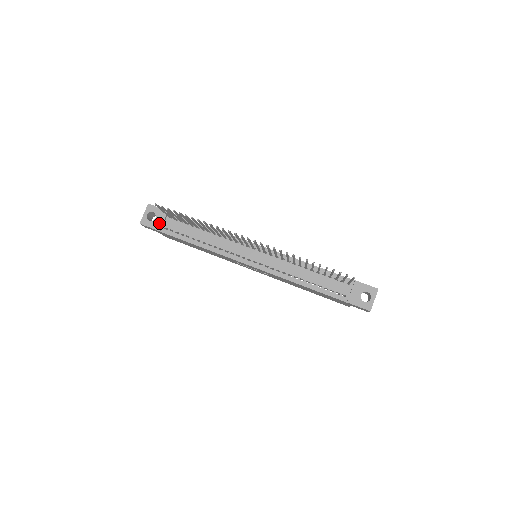
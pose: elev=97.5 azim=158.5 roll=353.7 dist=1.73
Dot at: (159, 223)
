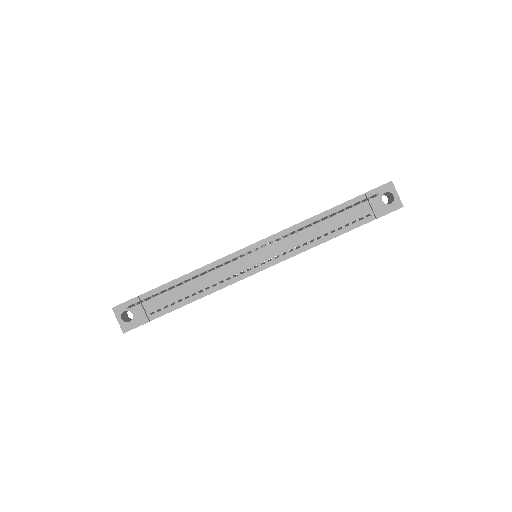
Dot at: (141, 315)
